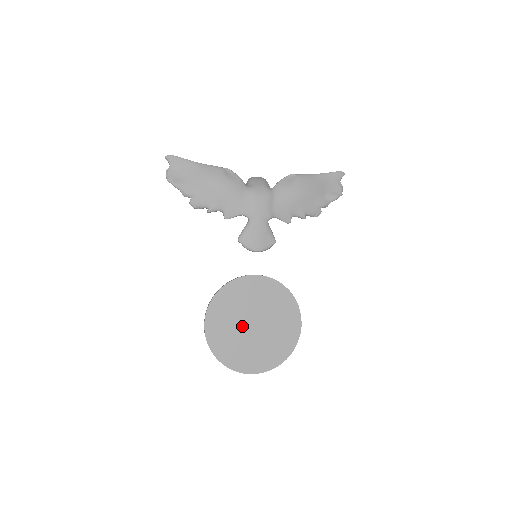
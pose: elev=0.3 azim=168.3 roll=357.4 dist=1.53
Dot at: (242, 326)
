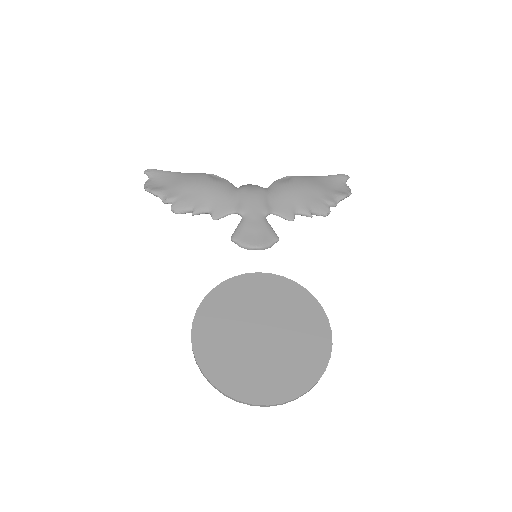
Dot at: (245, 336)
